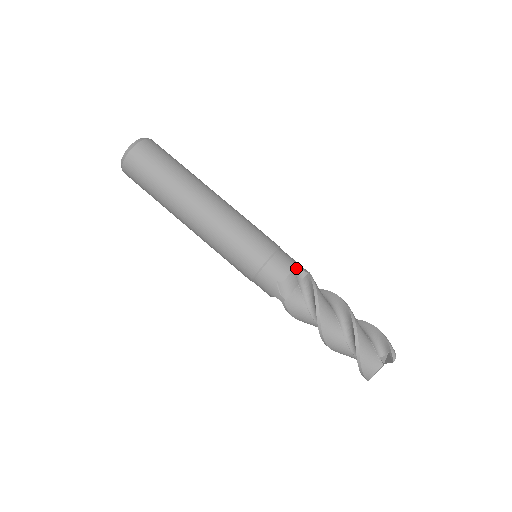
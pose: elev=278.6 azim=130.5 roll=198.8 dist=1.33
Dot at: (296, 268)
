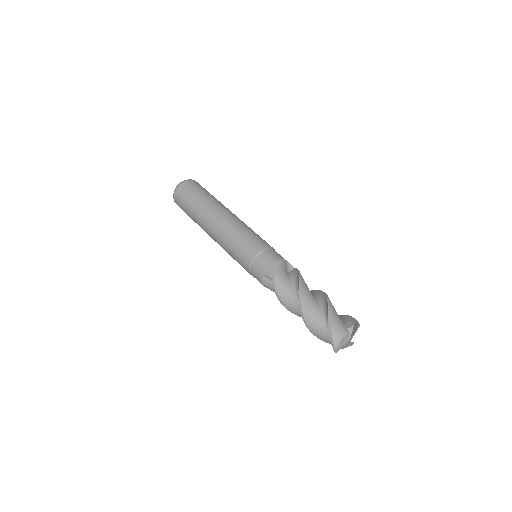
Dot at: (286, 262)
